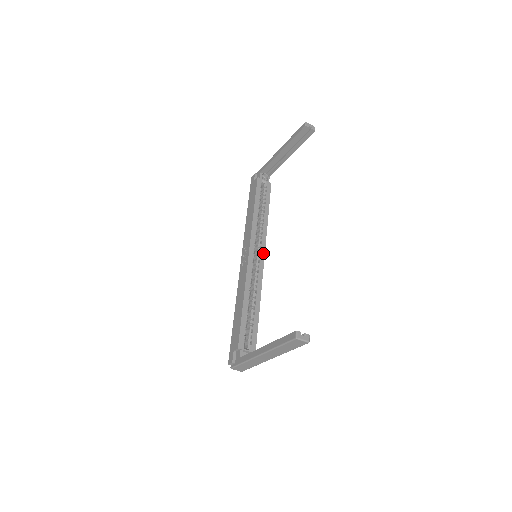
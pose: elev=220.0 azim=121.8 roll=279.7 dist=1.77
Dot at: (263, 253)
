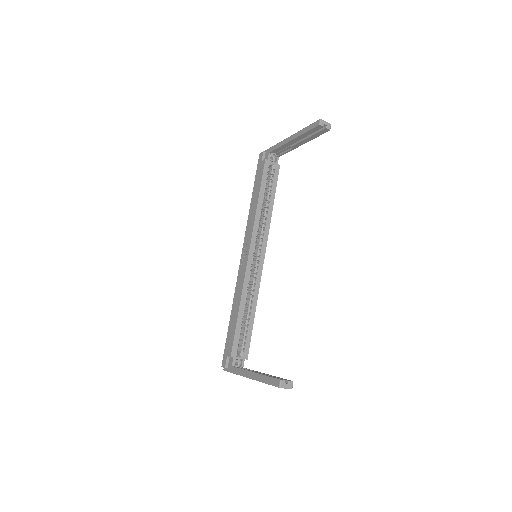
Dot at: (264, 252)
